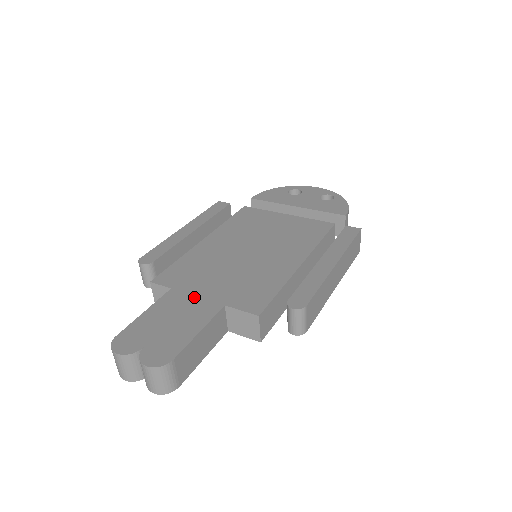
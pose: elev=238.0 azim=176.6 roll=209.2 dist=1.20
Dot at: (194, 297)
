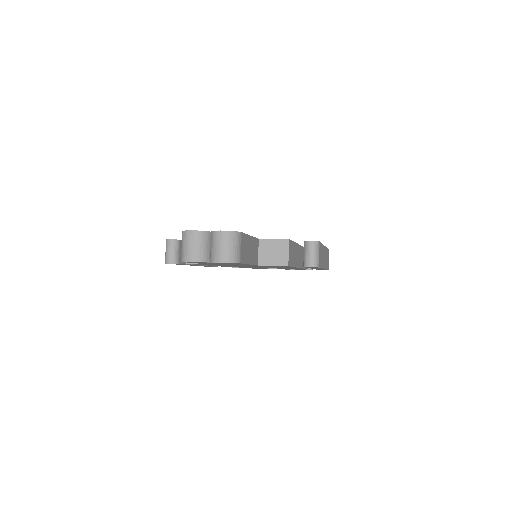
Dot at: occluded
